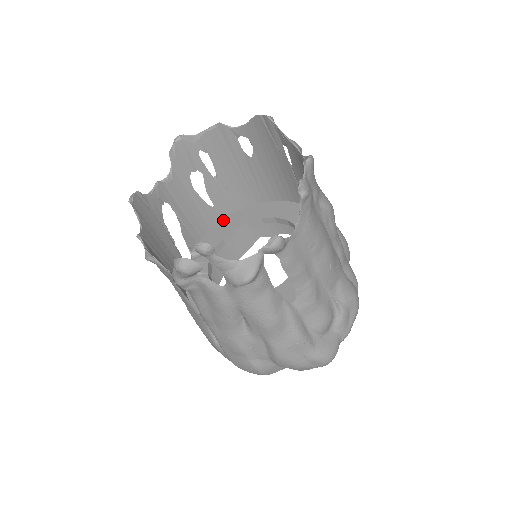
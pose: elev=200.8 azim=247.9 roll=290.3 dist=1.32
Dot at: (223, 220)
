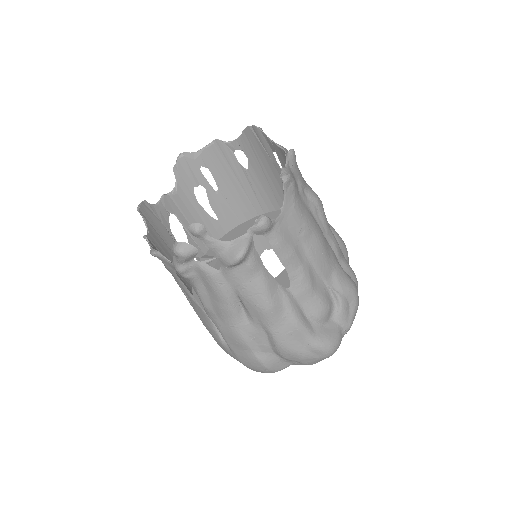
Dot at: (228, 233)
